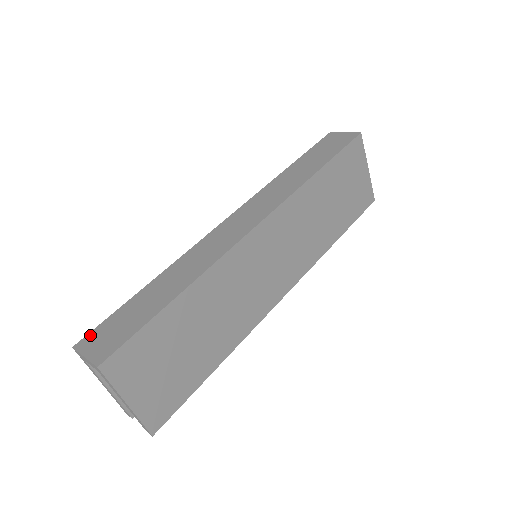
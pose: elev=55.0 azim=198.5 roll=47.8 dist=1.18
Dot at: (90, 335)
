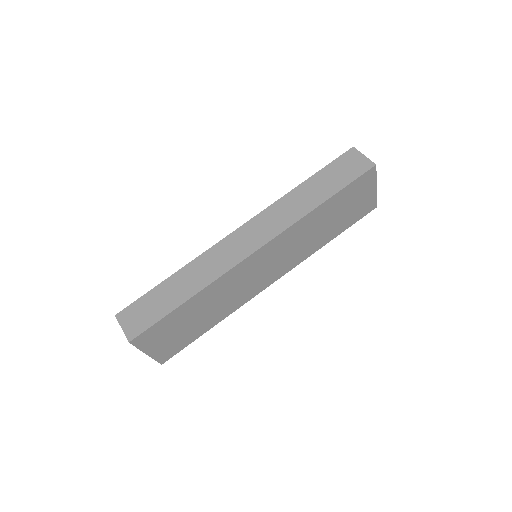
Dot at: (127, 310)
